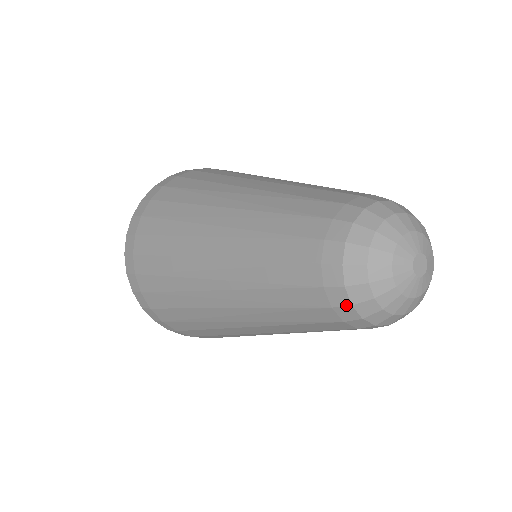
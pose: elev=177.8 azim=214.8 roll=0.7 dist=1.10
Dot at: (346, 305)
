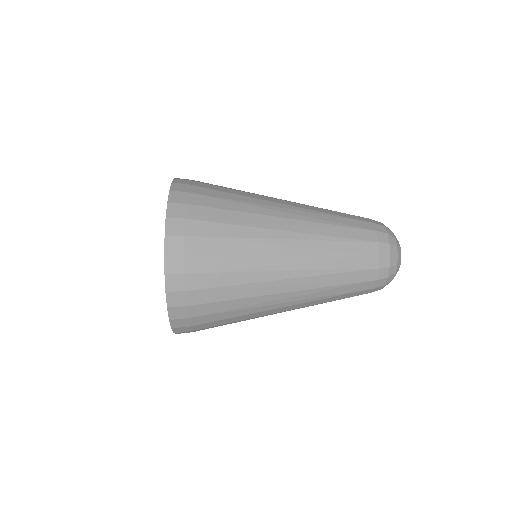
Dot at: (385, 278)
